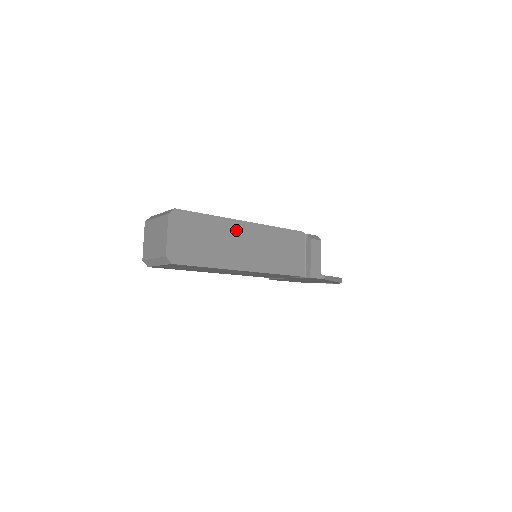
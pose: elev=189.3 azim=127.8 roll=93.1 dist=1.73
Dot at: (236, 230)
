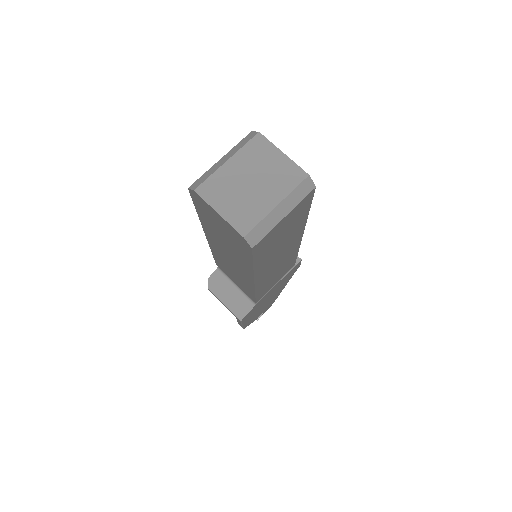
Dot at: occluded
